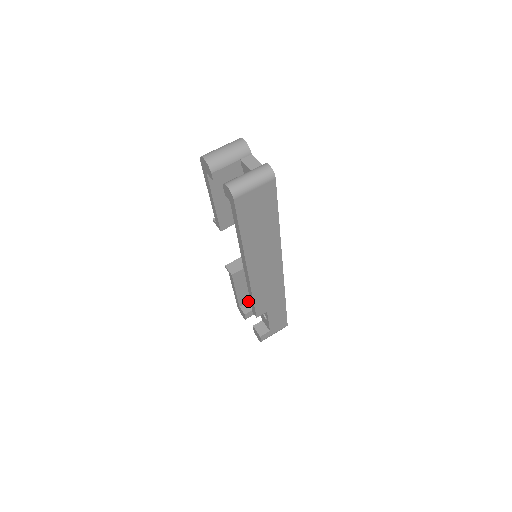
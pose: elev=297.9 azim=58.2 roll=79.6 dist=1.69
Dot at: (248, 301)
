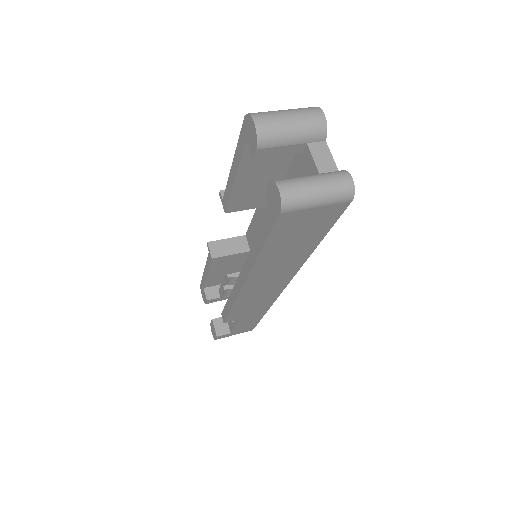
Dot at: (216, 284)
